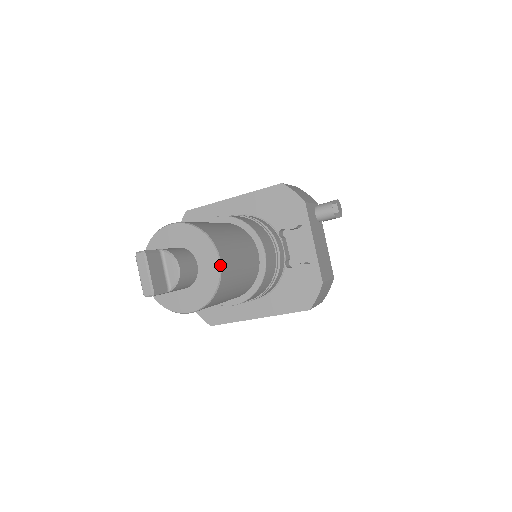
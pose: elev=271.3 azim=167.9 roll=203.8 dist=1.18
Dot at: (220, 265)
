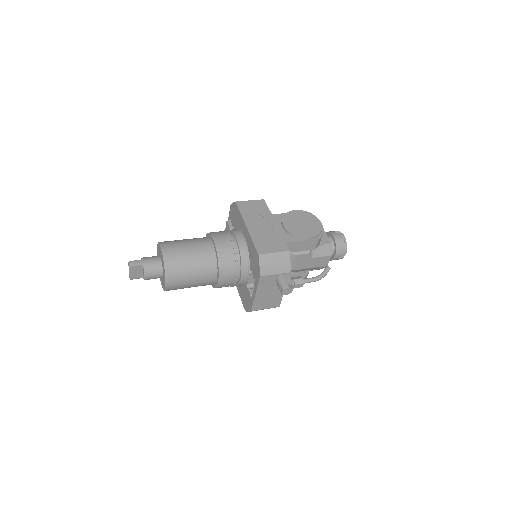
Dot at: (166, 287)
